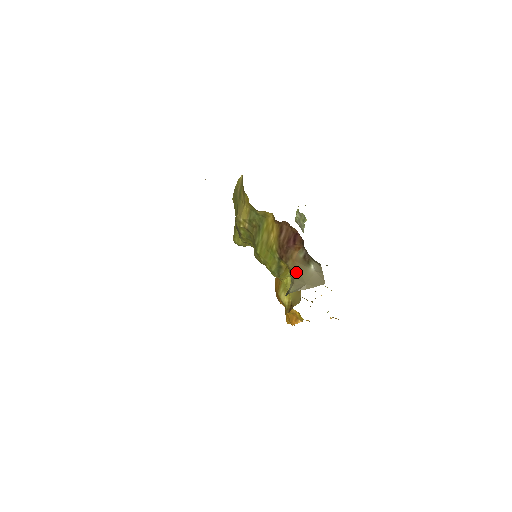
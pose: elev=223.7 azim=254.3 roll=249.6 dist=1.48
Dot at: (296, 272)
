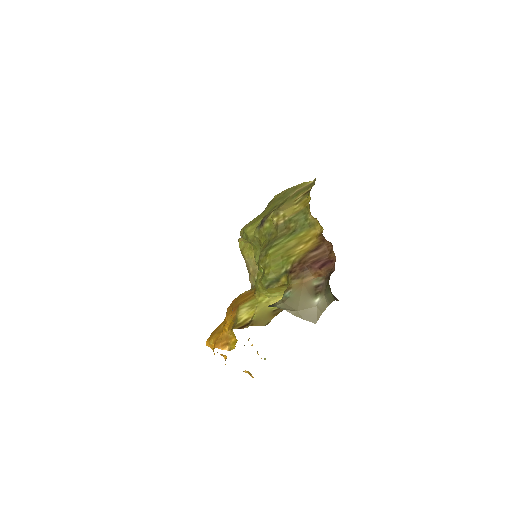
Dot at: (296, 294)
